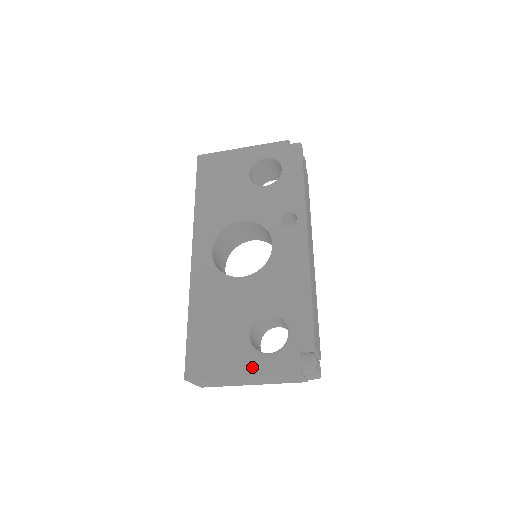
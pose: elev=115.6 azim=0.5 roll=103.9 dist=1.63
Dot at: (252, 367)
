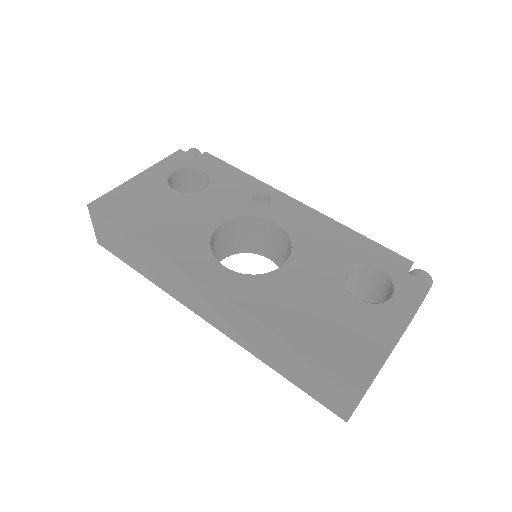
Dot at: (397, 318)
